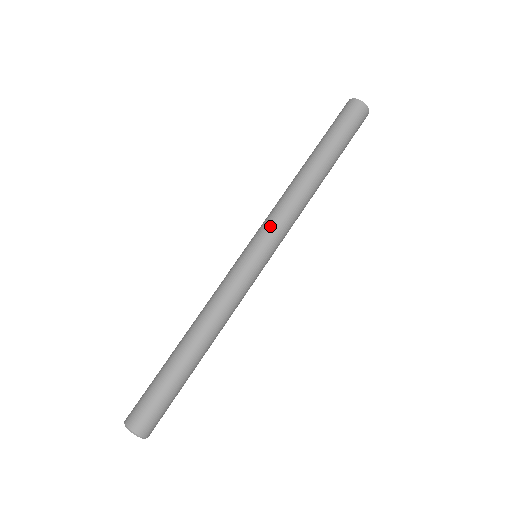
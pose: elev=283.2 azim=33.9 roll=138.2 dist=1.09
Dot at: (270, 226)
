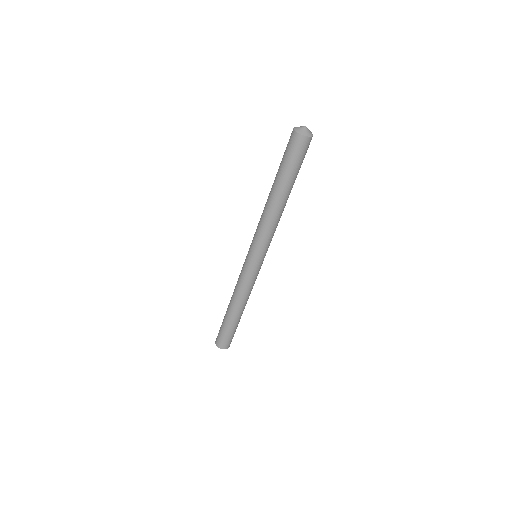
Dot at: (256, 242)
